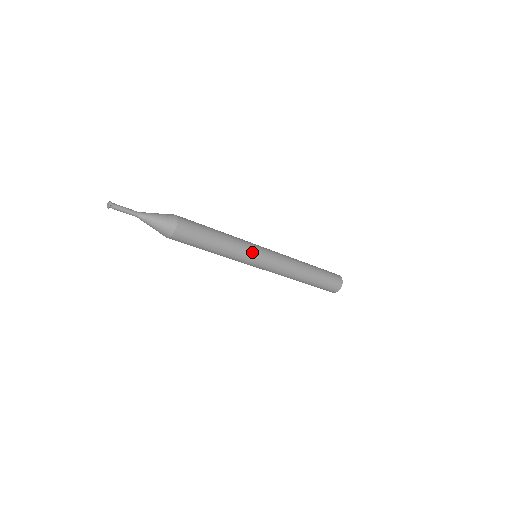
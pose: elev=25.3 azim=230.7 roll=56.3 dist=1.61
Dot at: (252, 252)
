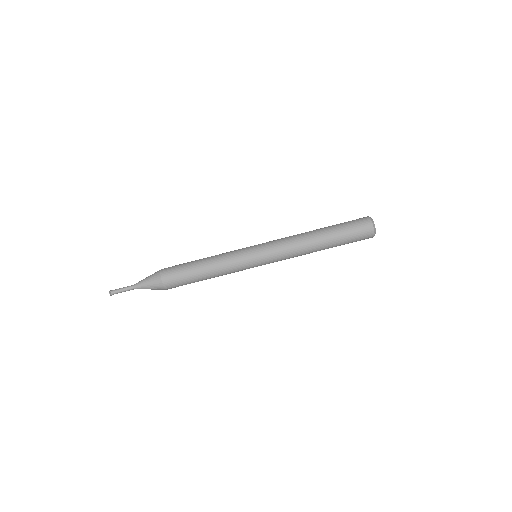
Dot at: (241, 249)
